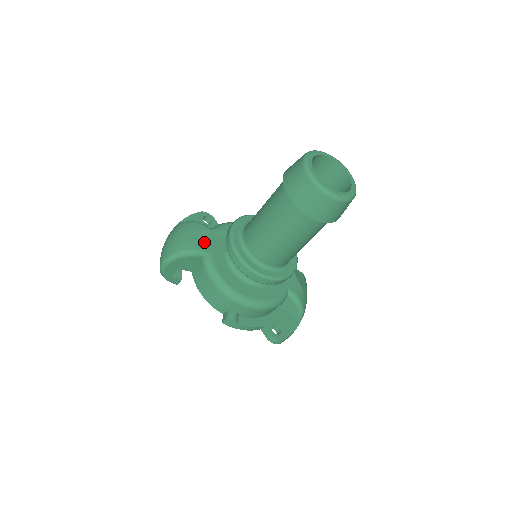
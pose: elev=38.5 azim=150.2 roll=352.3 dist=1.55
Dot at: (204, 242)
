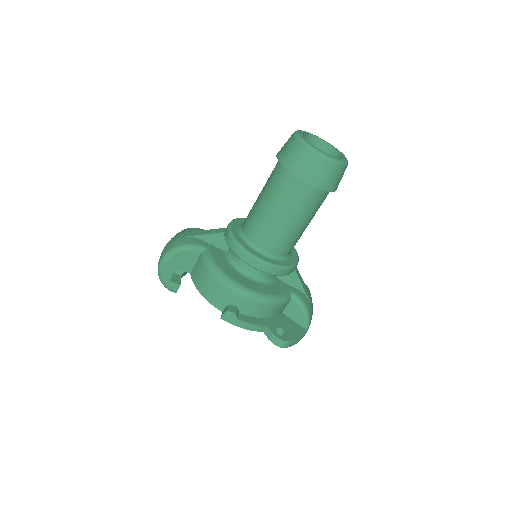
Dot at: (203, 240)
